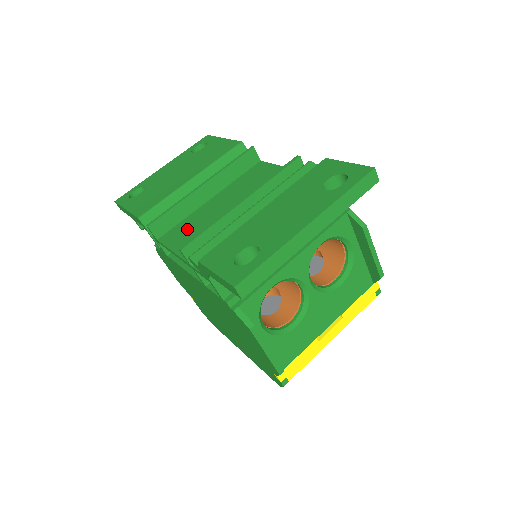
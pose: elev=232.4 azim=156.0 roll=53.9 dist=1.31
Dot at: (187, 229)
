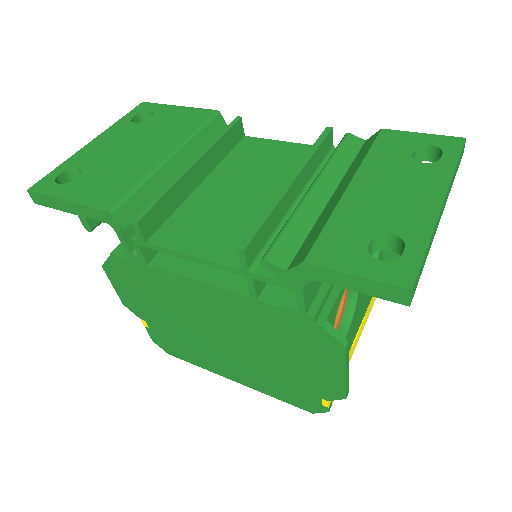
Dot at: (194, 224)
